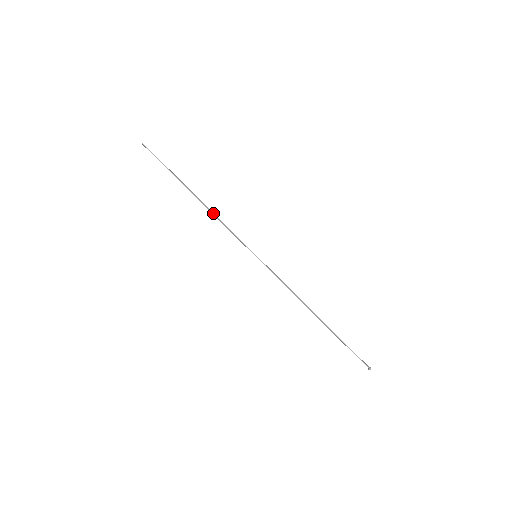
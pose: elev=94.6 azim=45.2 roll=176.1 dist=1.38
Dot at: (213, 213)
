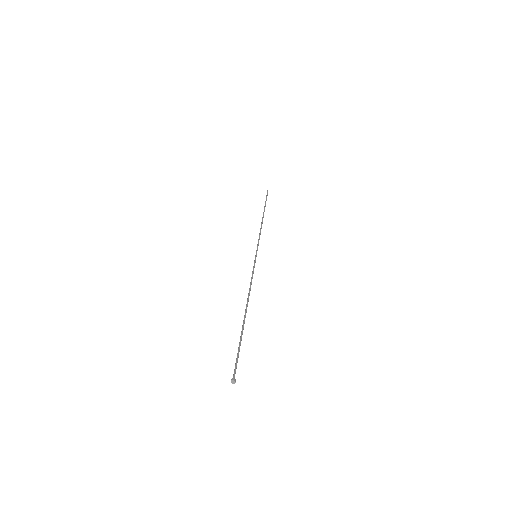
Dot at: occluded
